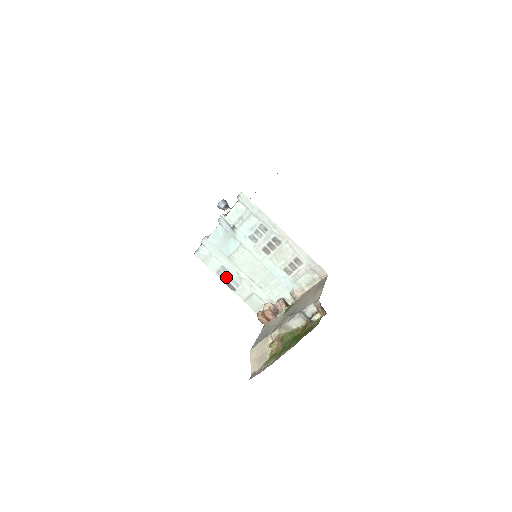
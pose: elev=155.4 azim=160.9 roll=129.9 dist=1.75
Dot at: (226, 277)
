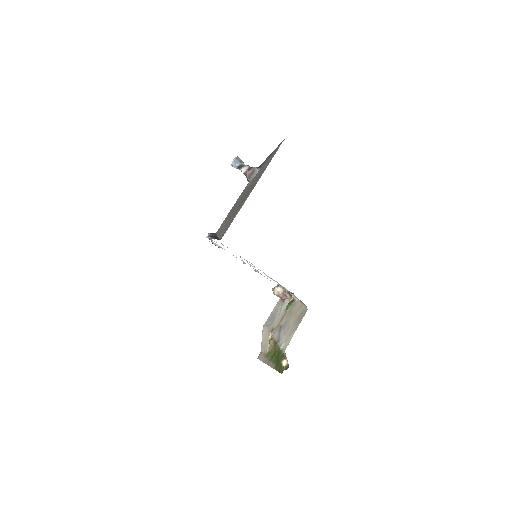
Dot at: occluded
